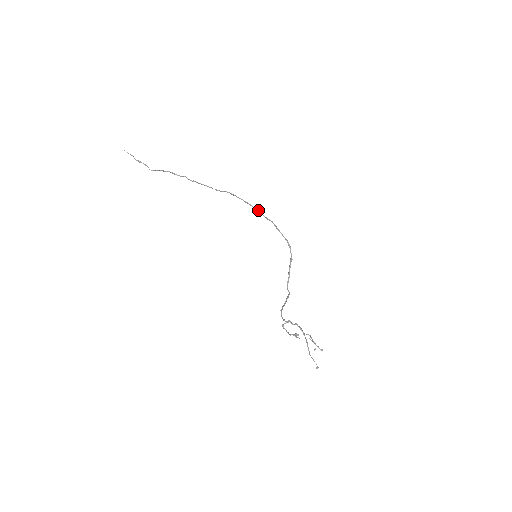
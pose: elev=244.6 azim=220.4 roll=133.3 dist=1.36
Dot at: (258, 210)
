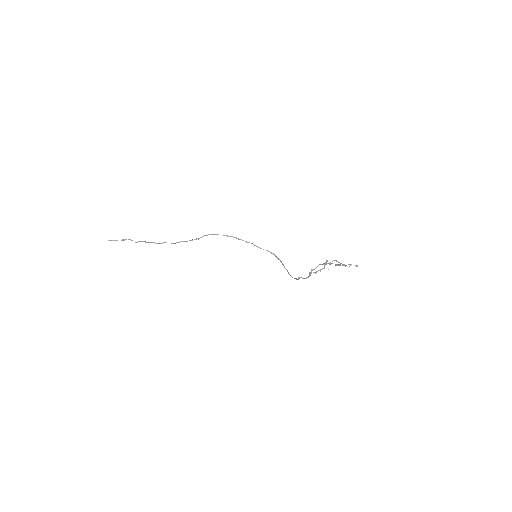
Dot at: (237, 238)
